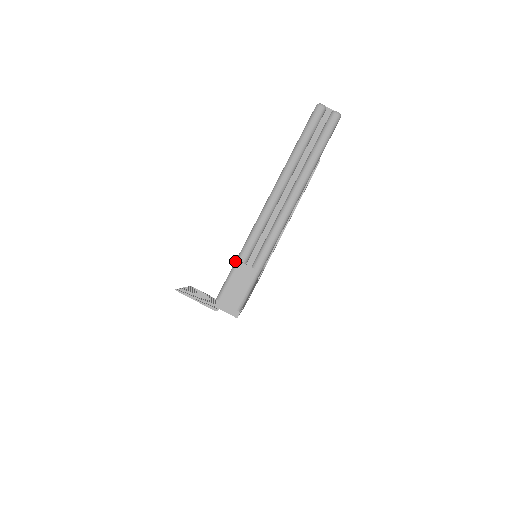
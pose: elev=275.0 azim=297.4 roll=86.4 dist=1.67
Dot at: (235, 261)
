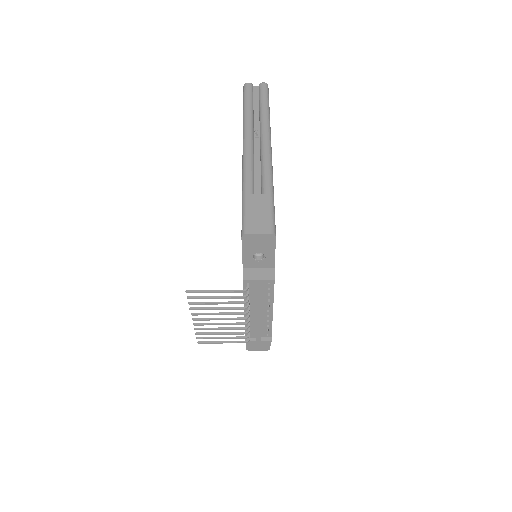
Dot at: occluded
